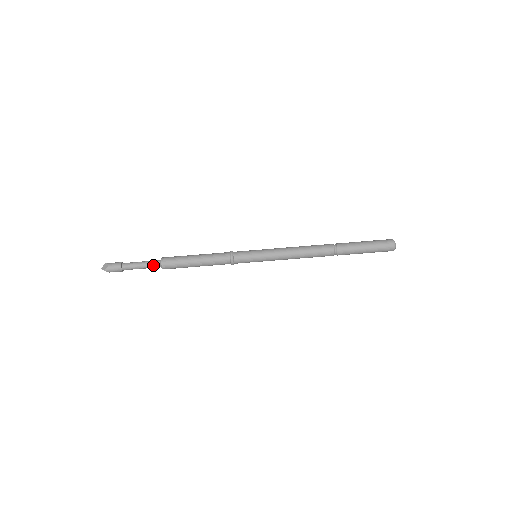
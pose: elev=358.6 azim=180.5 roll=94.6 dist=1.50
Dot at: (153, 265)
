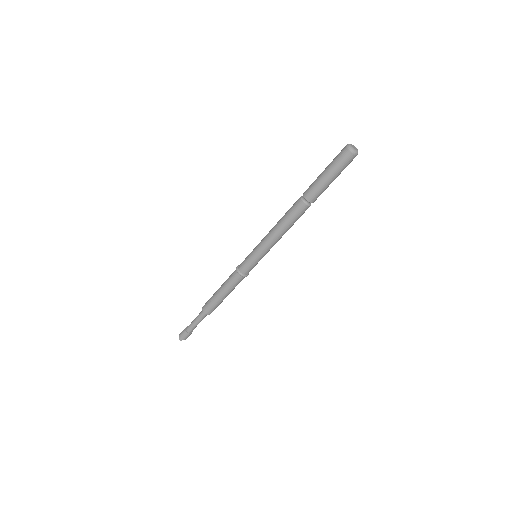
Dot at: (201, 316)
